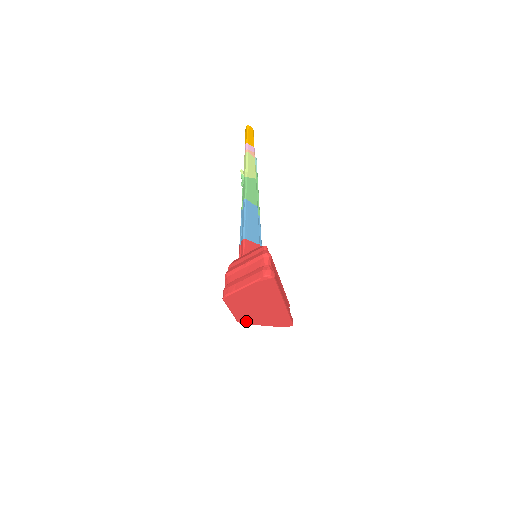
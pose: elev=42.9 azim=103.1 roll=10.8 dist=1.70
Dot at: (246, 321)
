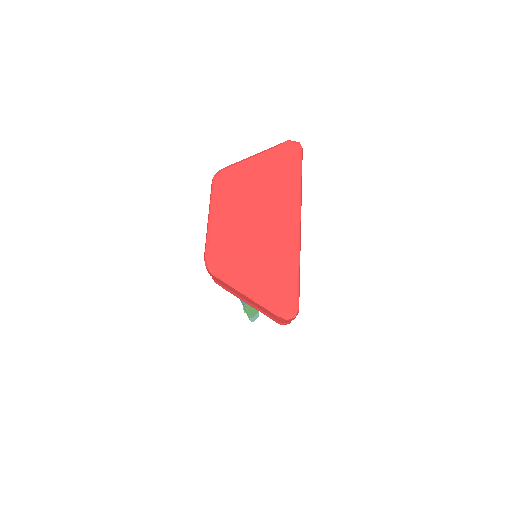
Dot at: (220, 262)
